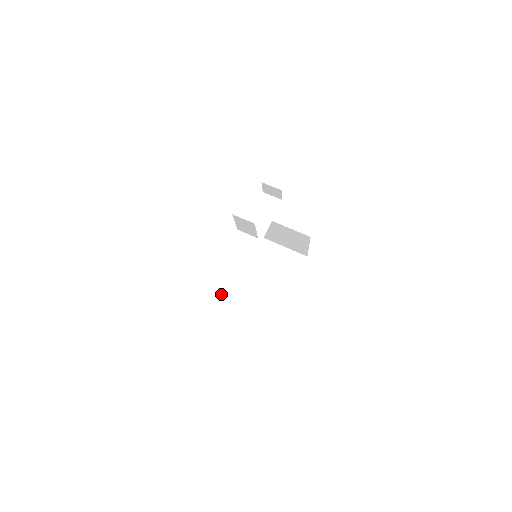
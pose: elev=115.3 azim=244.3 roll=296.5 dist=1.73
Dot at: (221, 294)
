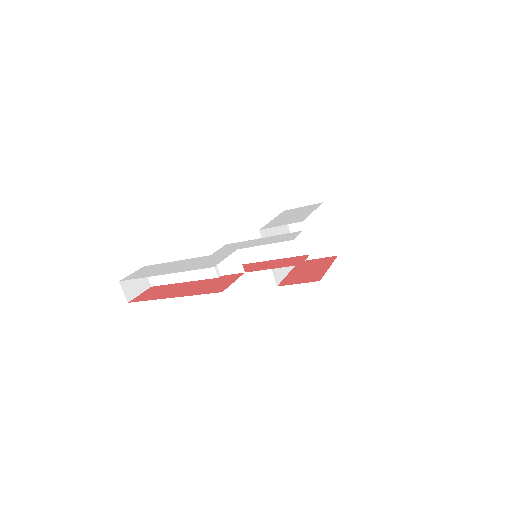
Dot at: (184, 275)
